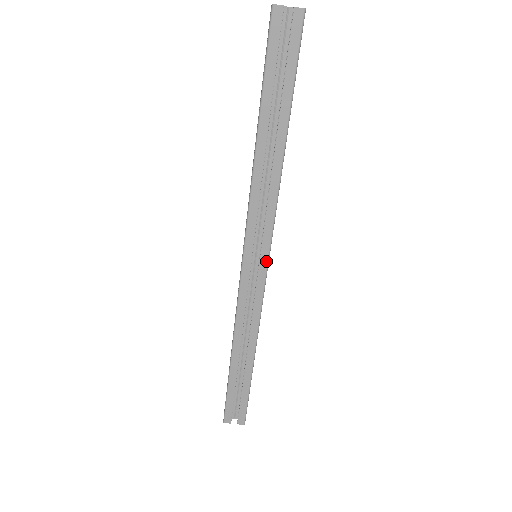
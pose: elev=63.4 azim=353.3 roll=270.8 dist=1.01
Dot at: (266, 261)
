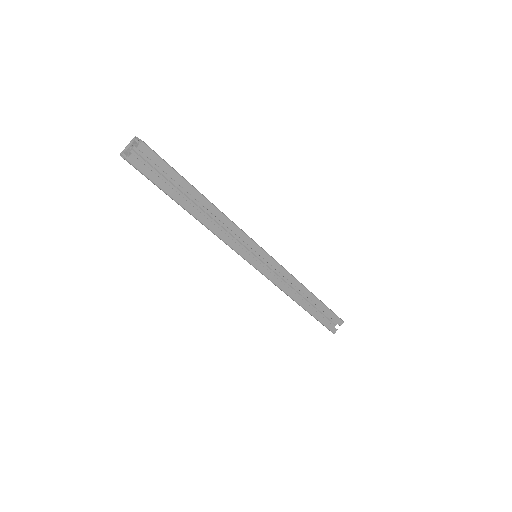
Dot at: (265, 253)
